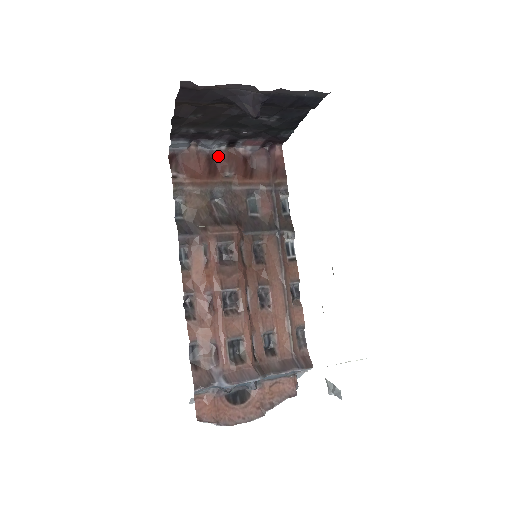
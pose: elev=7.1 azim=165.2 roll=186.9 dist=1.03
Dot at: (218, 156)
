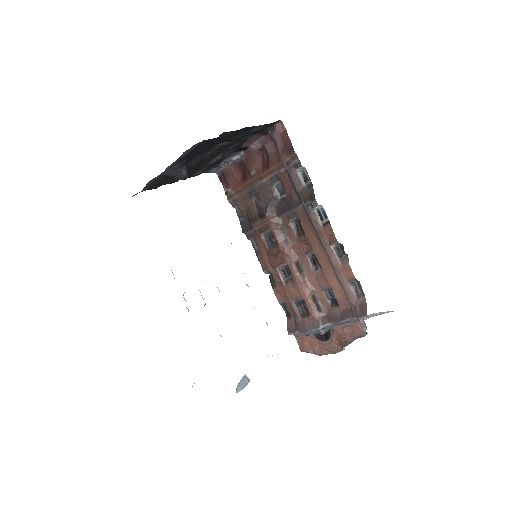
Dot at: (243, 161)
